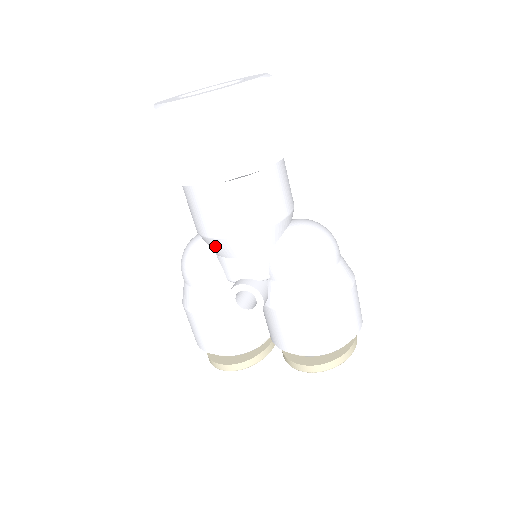
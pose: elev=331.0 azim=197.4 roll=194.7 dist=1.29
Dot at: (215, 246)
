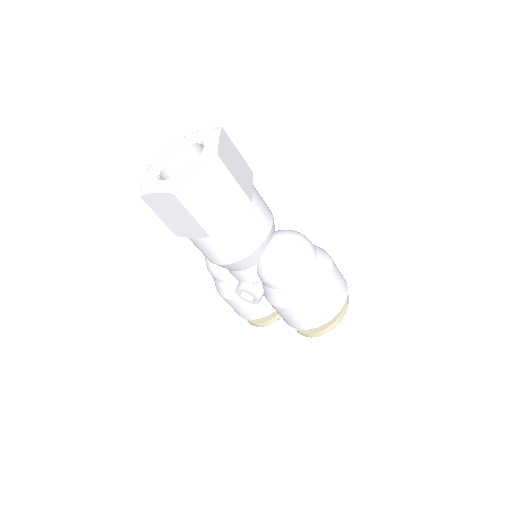
Dot at: occluded
